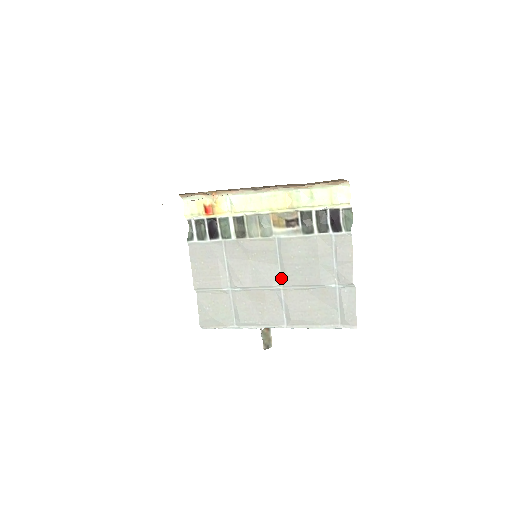
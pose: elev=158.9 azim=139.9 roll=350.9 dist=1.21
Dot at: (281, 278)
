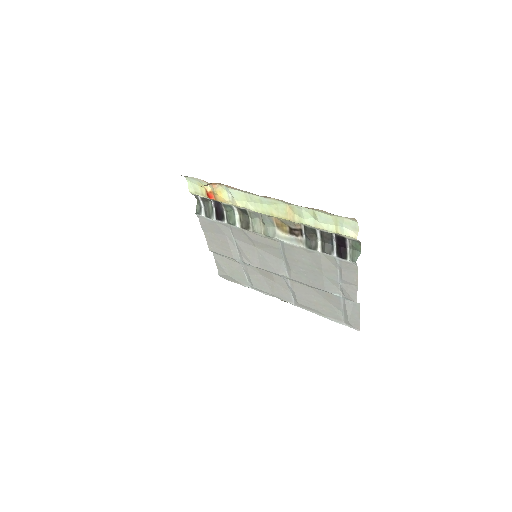
Dot at: (287, 271)
